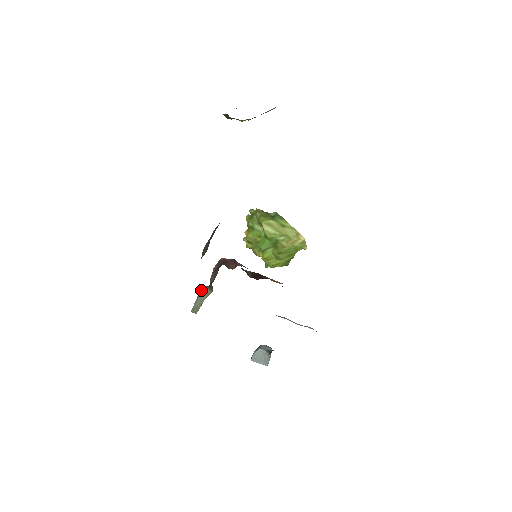
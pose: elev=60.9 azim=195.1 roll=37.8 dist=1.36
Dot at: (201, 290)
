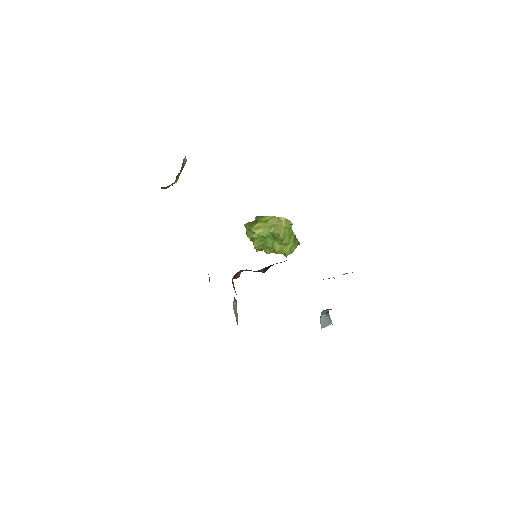
Dot at: (233, 306)
